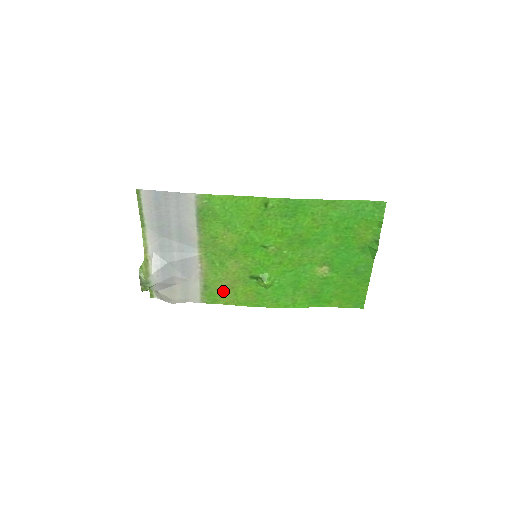
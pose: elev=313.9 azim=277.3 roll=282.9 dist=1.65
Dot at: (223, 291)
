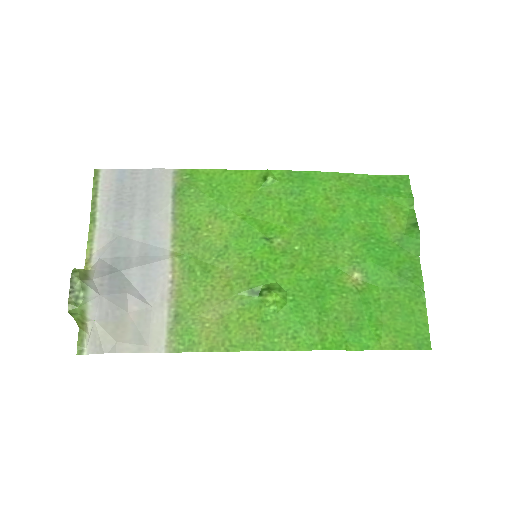
Dot at: (206, 324)
